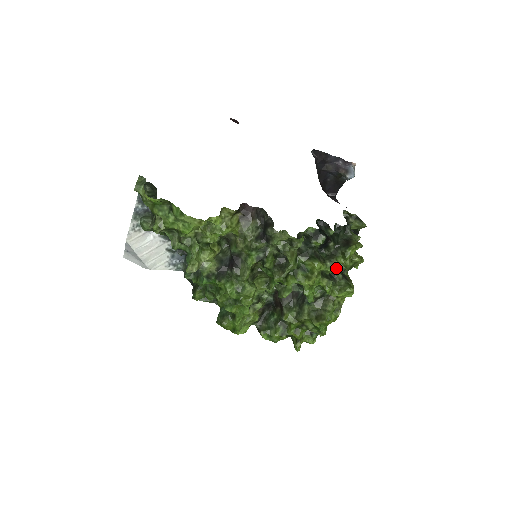
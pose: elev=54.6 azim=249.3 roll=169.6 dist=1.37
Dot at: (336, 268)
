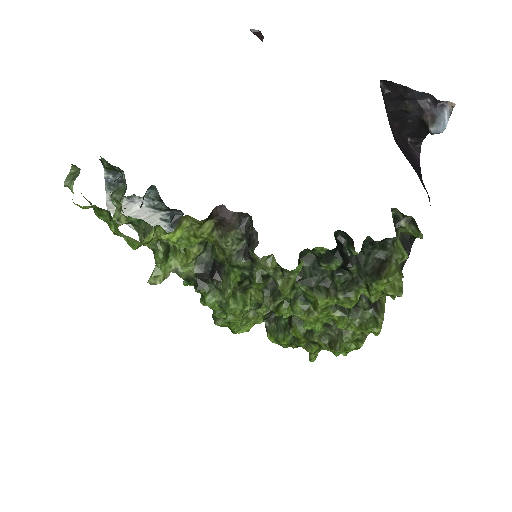
Dot at: (353, 304)
